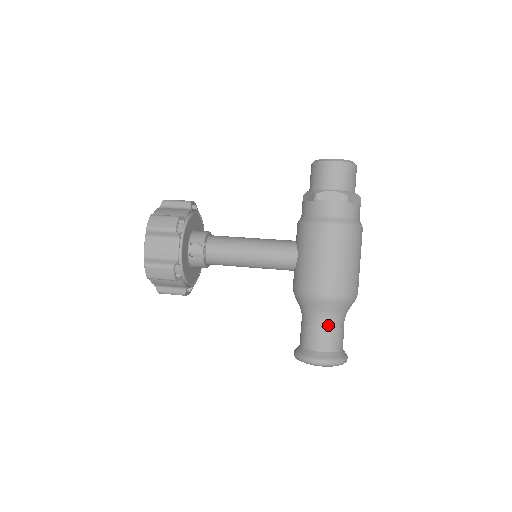
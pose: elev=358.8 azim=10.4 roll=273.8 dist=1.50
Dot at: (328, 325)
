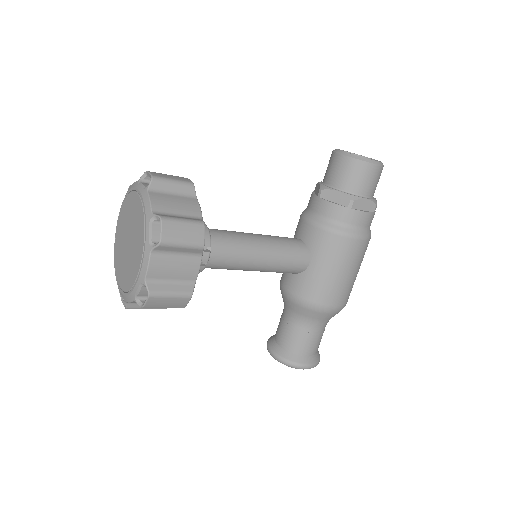
Dot at: (321, 331)
